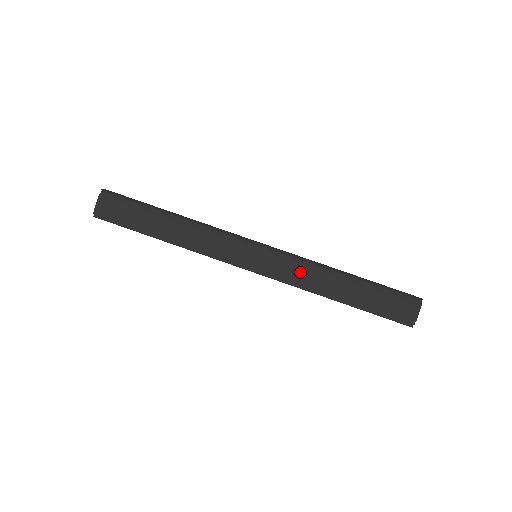
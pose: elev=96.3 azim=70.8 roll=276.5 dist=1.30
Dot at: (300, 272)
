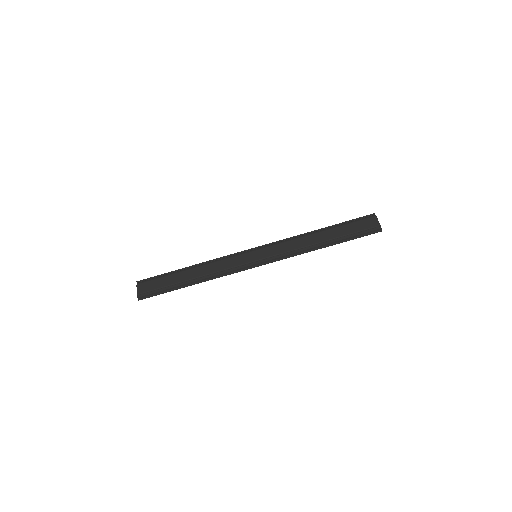
Dot at: (289, 246)
